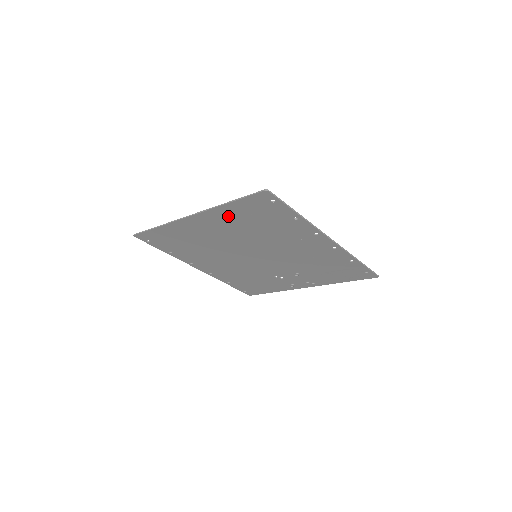
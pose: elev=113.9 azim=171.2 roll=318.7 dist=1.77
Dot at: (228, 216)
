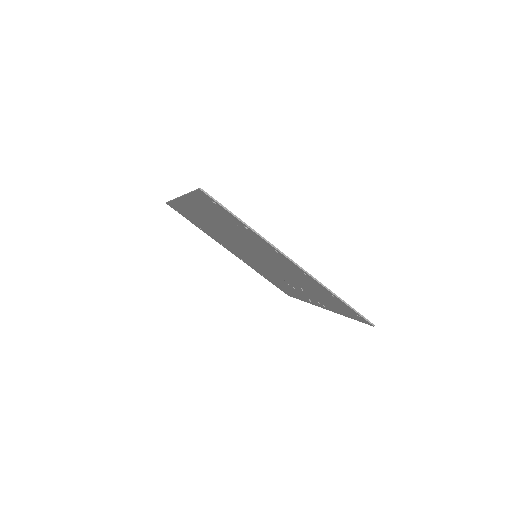
Dot at: (201, 207)
